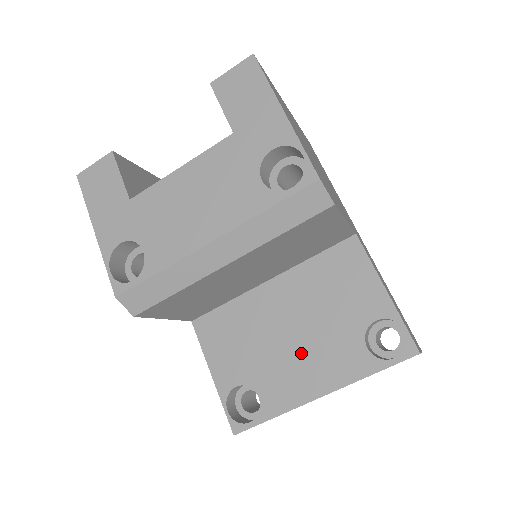
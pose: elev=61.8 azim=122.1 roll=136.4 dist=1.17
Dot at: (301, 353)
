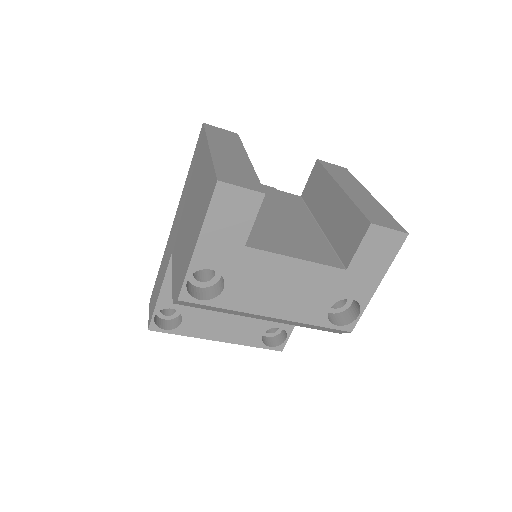
Dot at: (228, 317)
